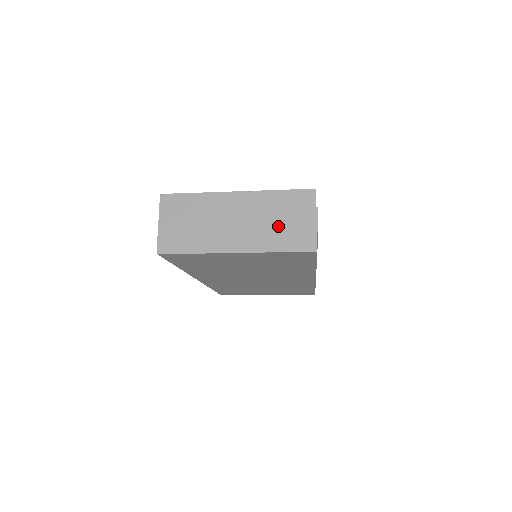
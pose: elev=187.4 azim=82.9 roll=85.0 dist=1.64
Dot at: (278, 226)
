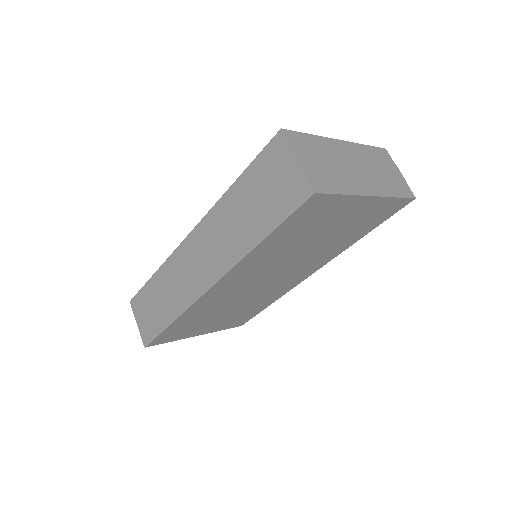
Dot at: (384, 175)
